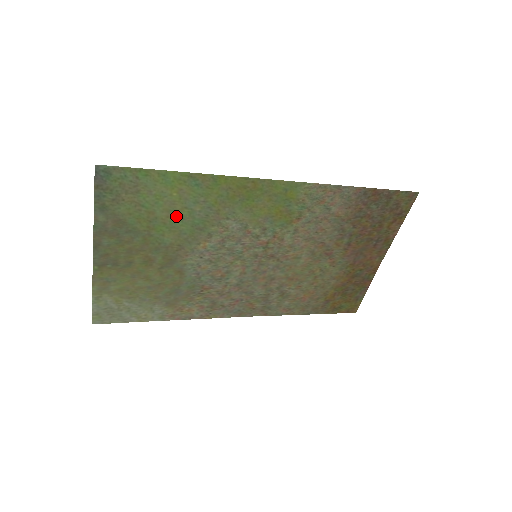
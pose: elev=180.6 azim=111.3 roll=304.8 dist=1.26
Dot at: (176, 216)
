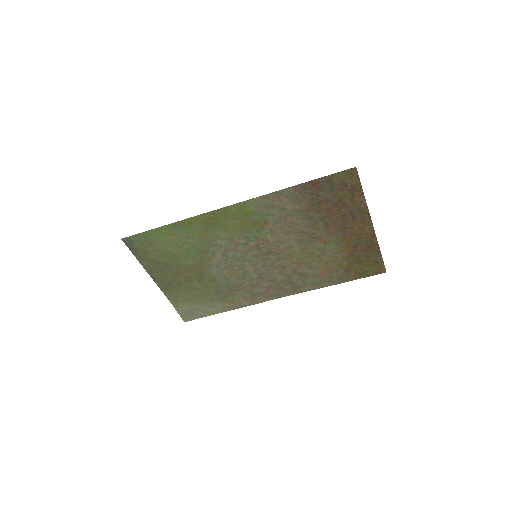
Dot at: (183, 249)
